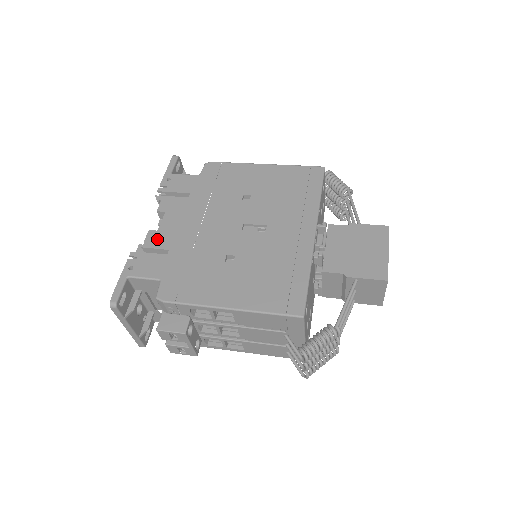
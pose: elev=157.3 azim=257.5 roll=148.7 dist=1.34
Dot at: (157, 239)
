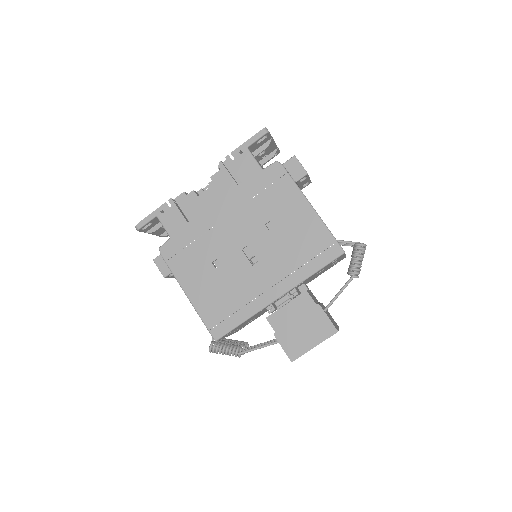
Dot at: (192, 203)
